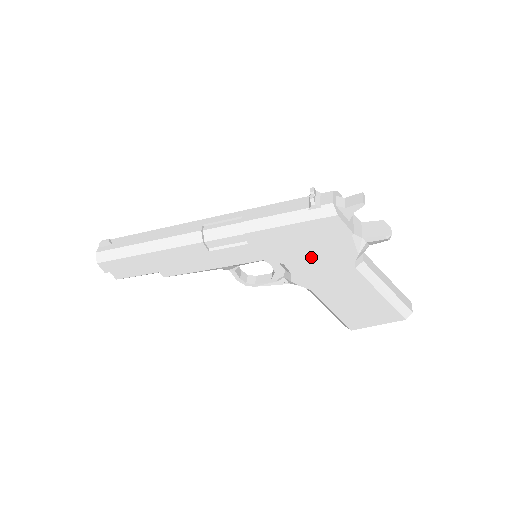
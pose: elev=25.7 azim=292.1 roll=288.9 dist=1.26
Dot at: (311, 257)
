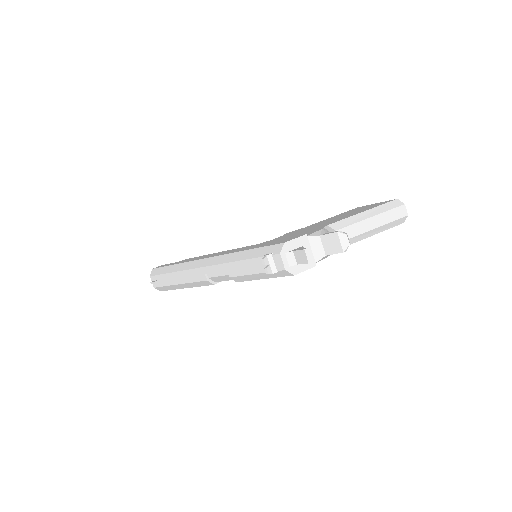
Dot at: occluded
